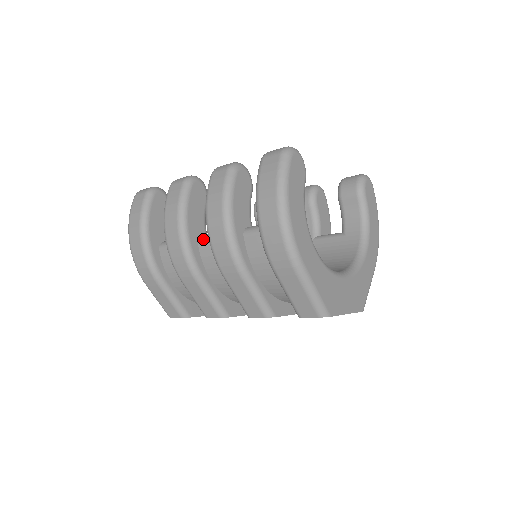
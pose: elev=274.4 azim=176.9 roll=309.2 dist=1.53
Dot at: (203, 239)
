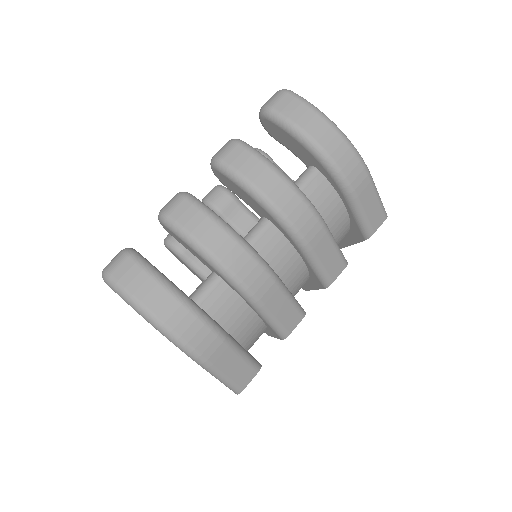
Dot at: (253, 238)
